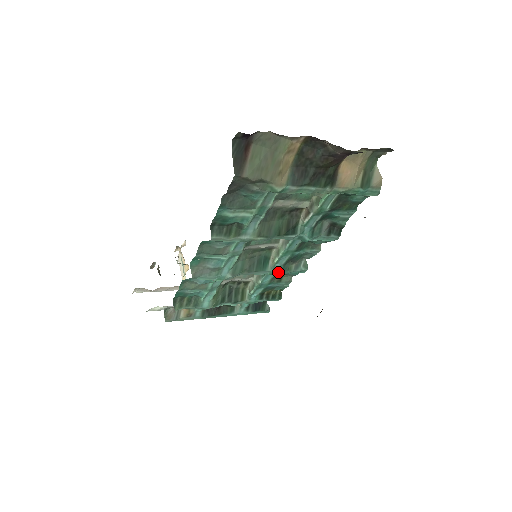
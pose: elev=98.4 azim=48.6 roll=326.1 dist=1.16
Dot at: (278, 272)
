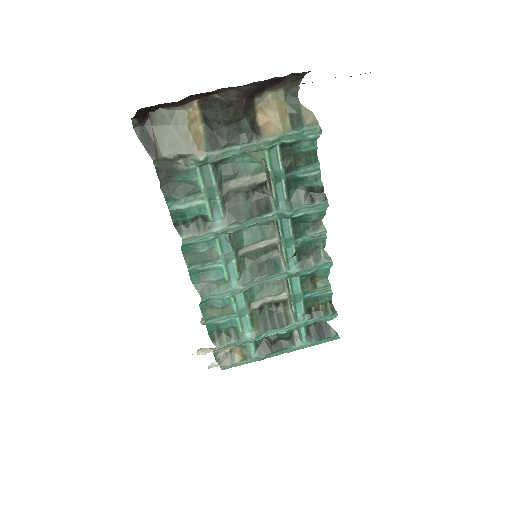
Dot at: (296, 271)
